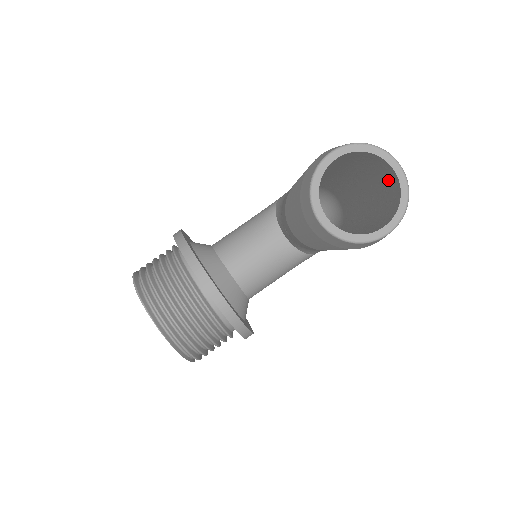
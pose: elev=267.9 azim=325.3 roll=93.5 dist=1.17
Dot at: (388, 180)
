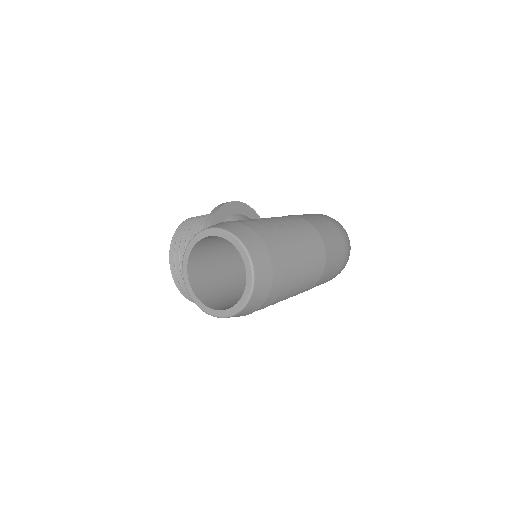
Dot at: occluded
